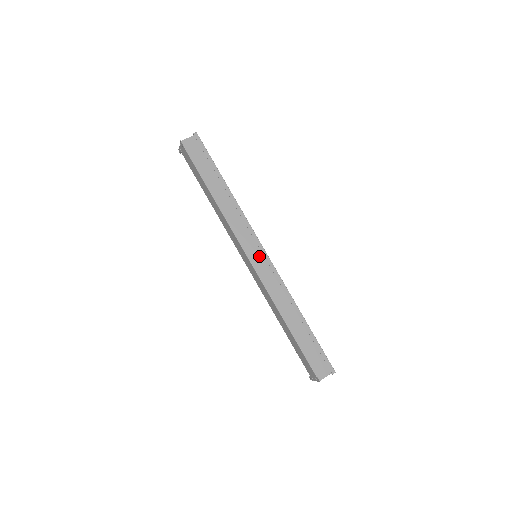
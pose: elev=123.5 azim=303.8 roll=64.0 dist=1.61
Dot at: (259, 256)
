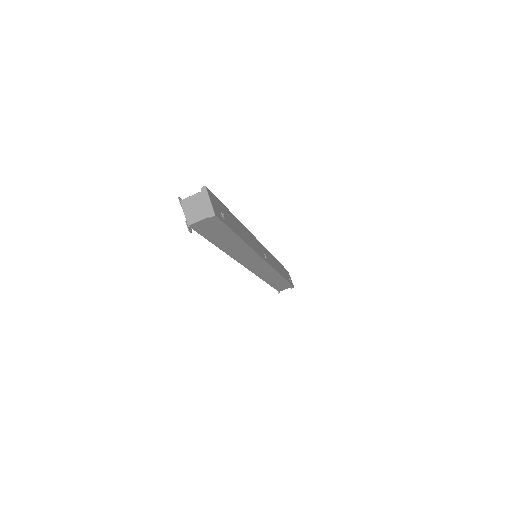
Dot at: (259, 266)
